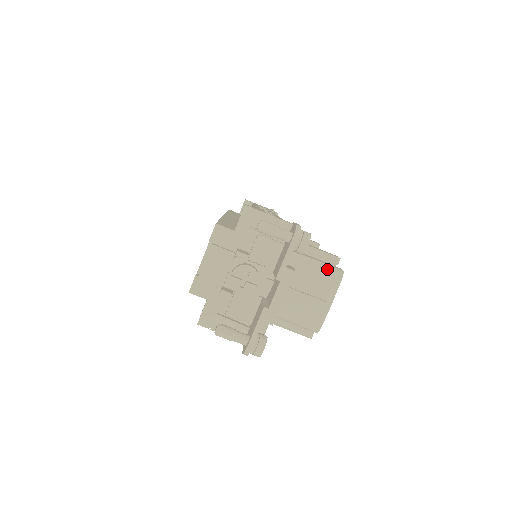
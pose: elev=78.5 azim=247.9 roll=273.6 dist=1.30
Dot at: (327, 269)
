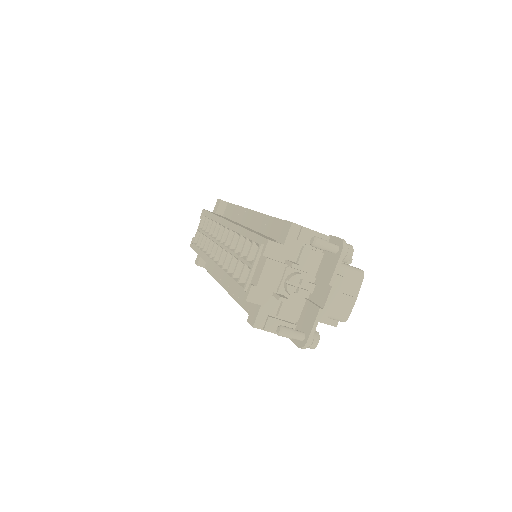
Dot at: (353, 270)
